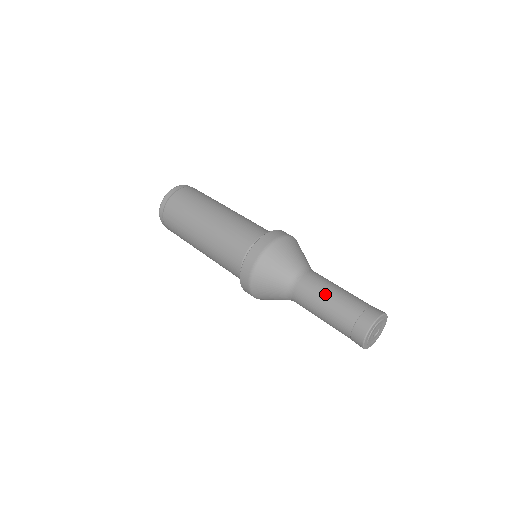
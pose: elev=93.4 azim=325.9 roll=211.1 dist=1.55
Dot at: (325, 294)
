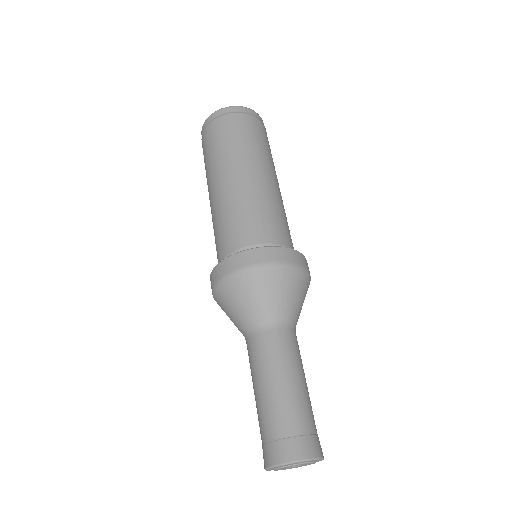
Dot at: (270, 376)
